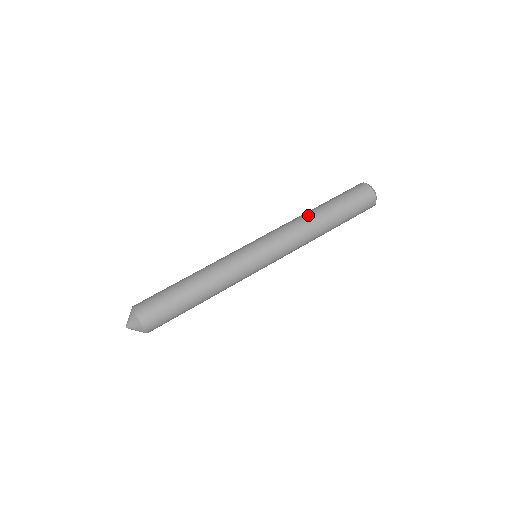
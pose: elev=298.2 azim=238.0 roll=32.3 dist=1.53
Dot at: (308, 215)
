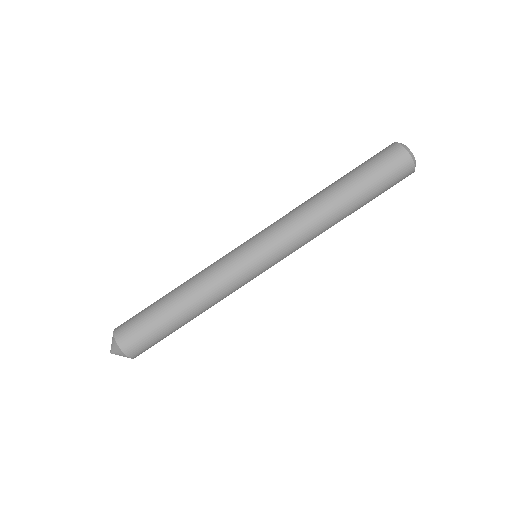
Dot at: (322, 201)
